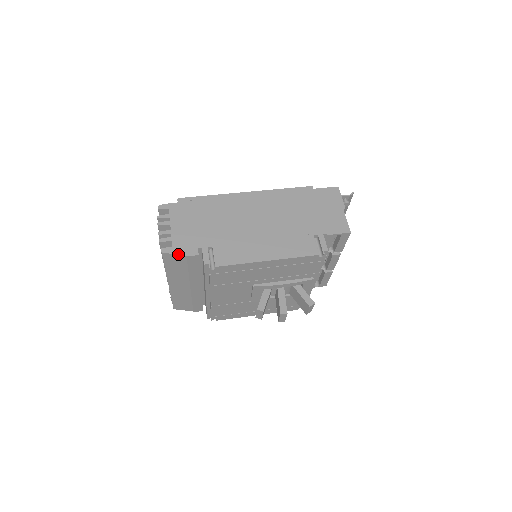
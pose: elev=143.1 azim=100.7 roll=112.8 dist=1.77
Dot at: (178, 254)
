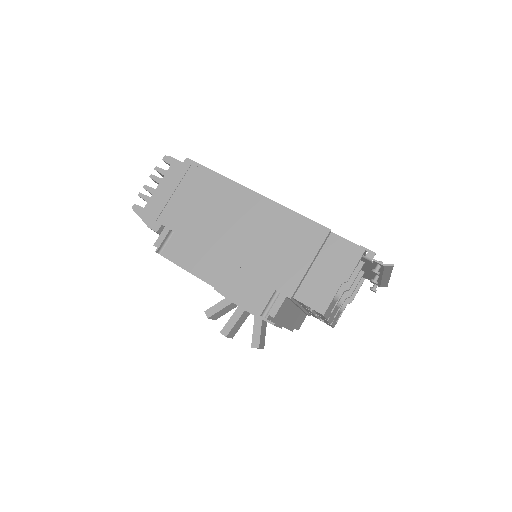
Dot at: (142, 219)
